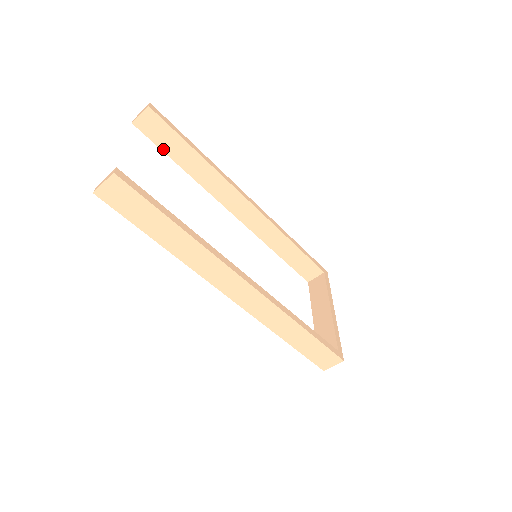
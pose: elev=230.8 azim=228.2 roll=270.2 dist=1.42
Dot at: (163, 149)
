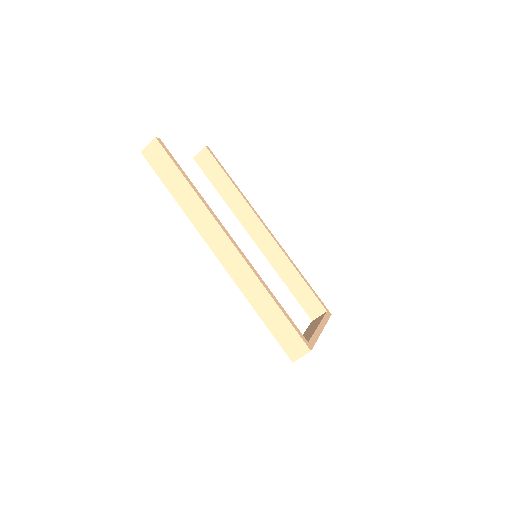
Dot at: (210, 179)
